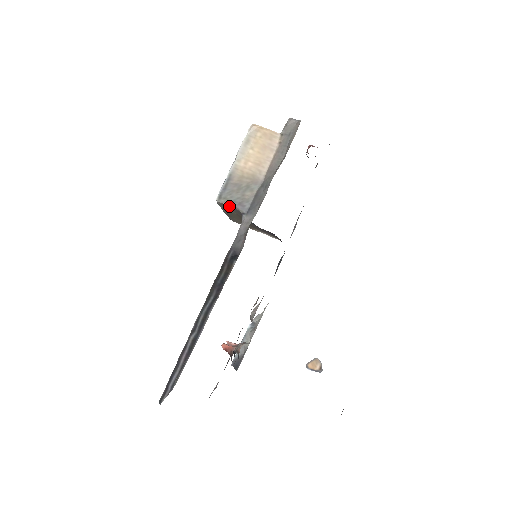
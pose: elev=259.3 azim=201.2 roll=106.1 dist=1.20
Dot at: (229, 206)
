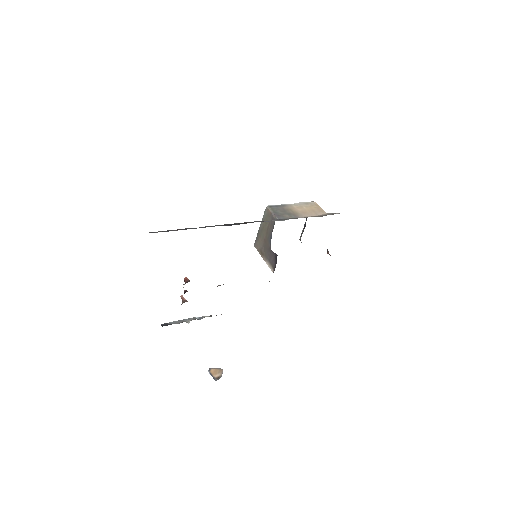
Dot at: (271, 213)
